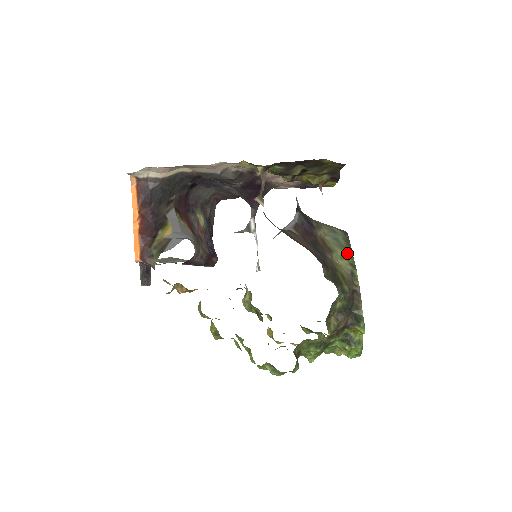
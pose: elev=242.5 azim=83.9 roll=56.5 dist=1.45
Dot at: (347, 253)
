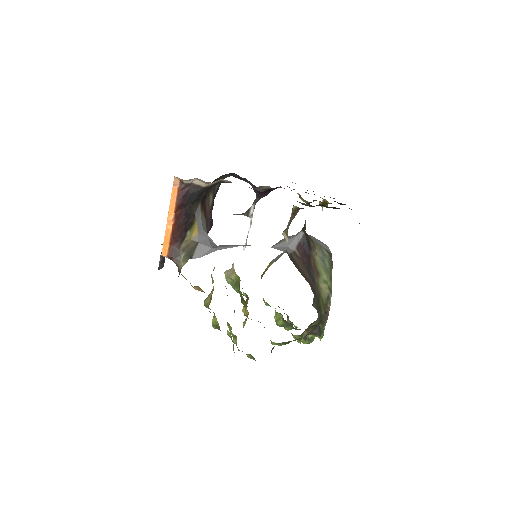
Dot at: (329, 277)
